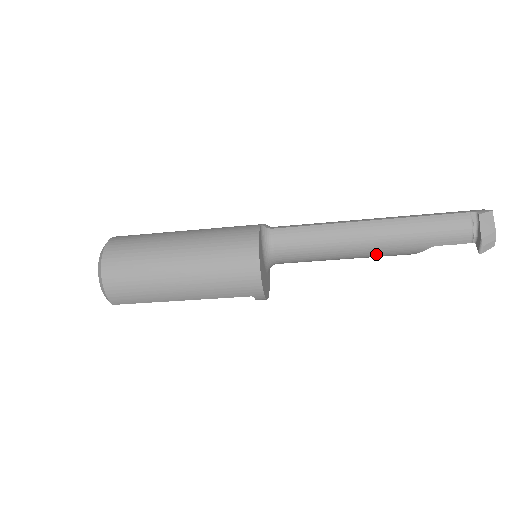
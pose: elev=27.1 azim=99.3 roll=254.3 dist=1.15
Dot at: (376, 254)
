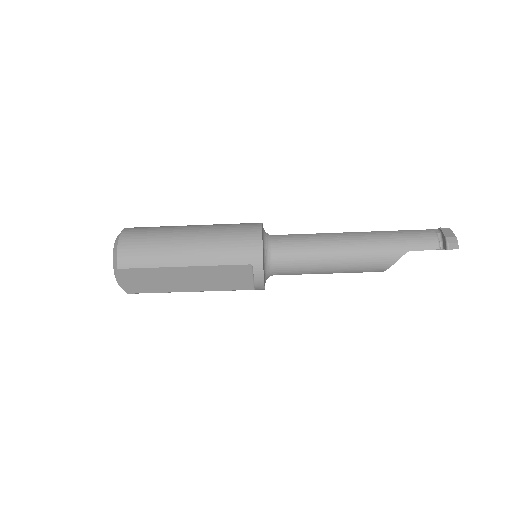
Dot at: (361, 259)
